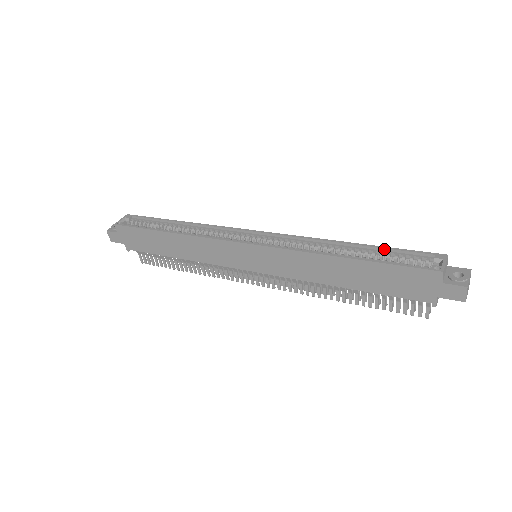
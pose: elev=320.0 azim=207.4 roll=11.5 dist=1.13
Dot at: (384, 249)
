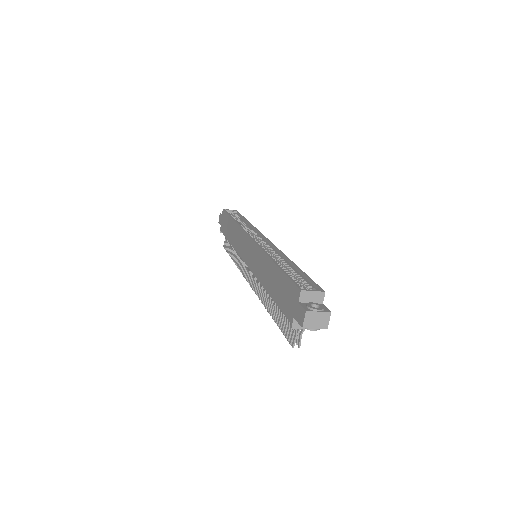
Dot at: (302, 273)
